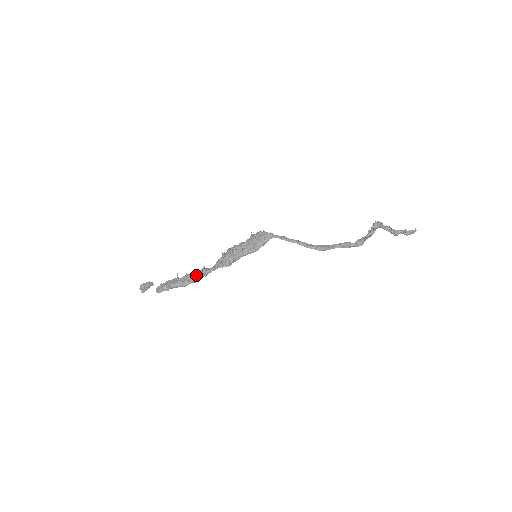
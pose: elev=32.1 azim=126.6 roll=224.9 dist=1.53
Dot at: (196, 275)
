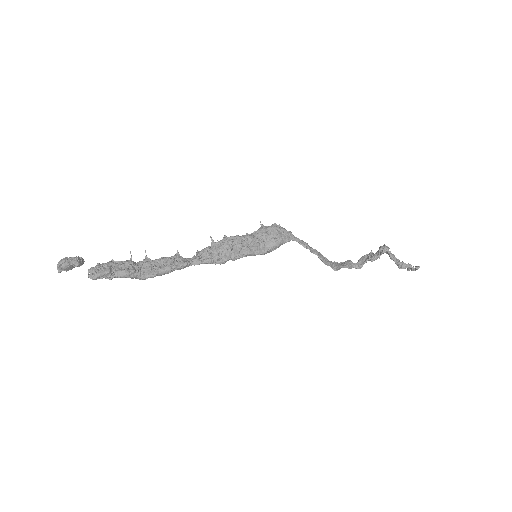
Dot at: (167, 266)
